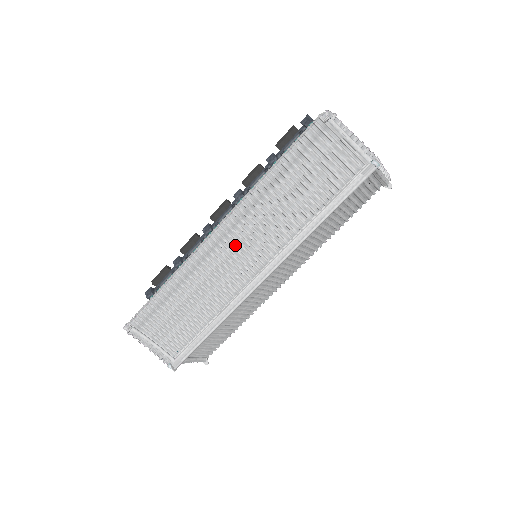
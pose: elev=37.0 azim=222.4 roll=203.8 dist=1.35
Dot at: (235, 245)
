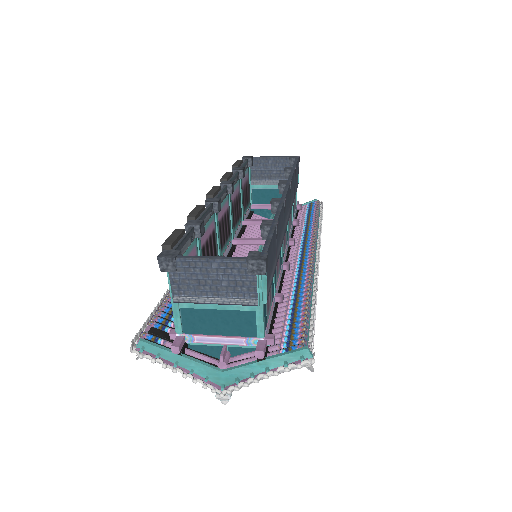
Dot at: occluded
